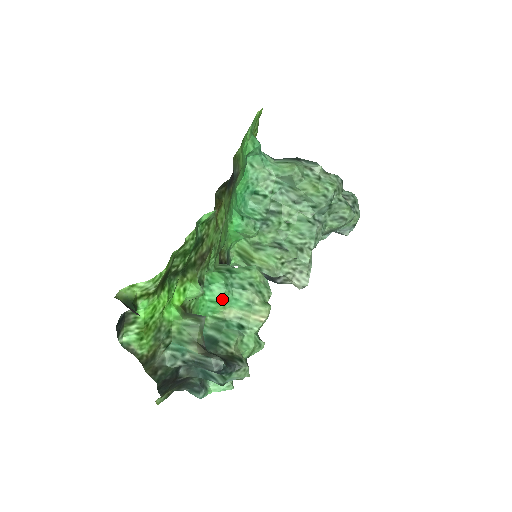
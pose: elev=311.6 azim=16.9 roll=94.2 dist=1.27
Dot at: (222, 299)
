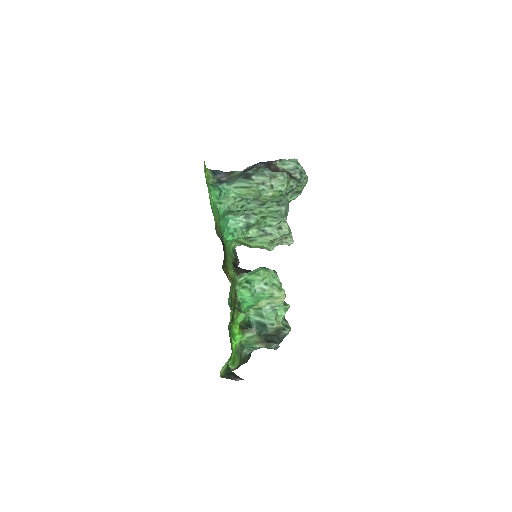
Dot at: (254, 302)
